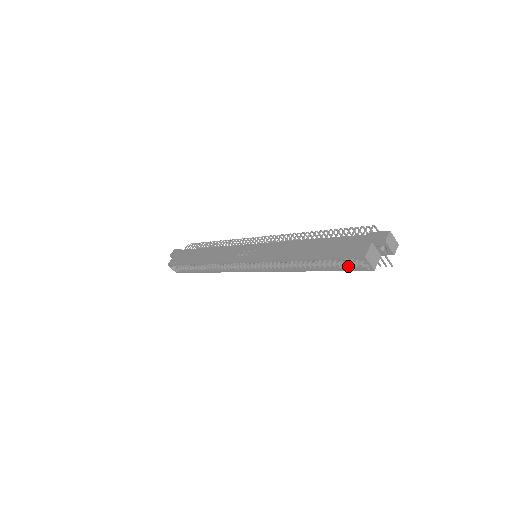
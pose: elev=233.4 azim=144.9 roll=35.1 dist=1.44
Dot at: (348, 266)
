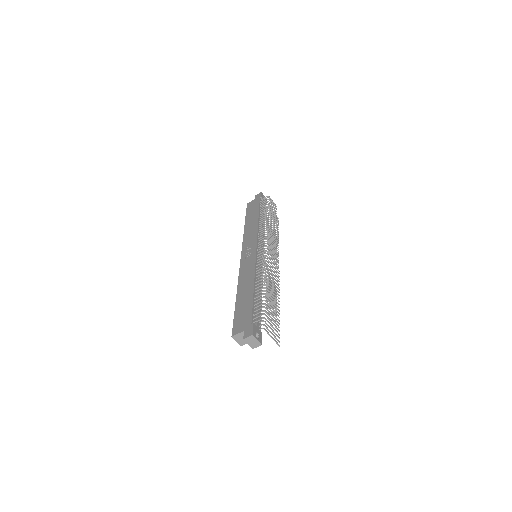
Dot at: occluded
